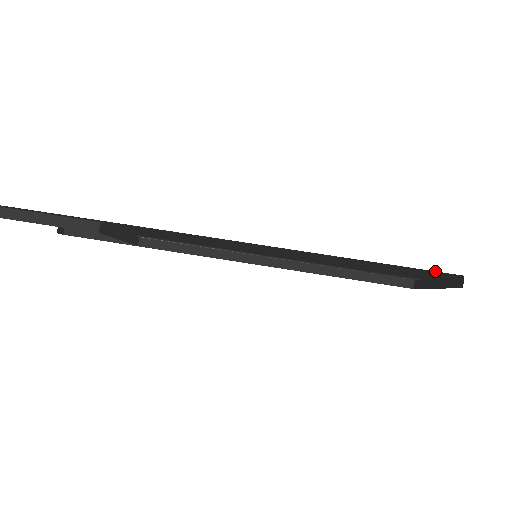
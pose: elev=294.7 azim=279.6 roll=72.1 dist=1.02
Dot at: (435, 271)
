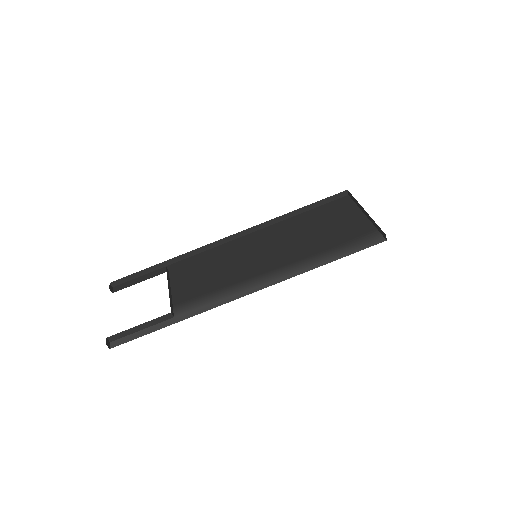
Dot at: occluded
